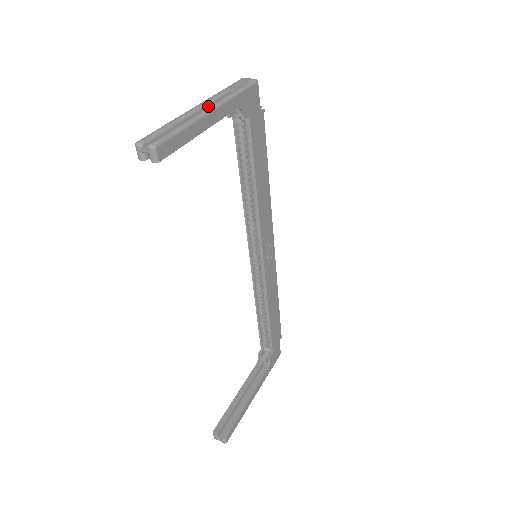
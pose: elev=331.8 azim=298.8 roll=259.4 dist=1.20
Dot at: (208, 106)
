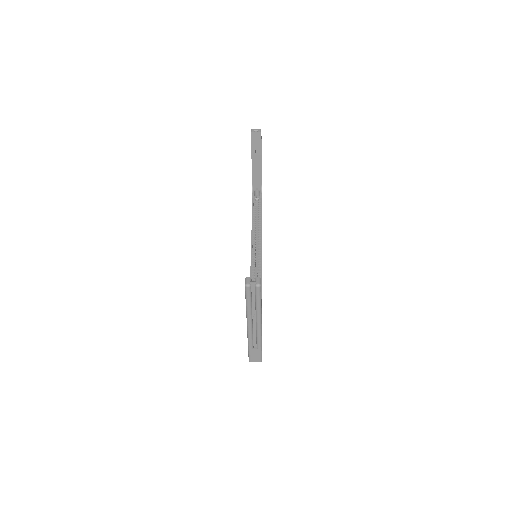
Dot at: (256, 171)
